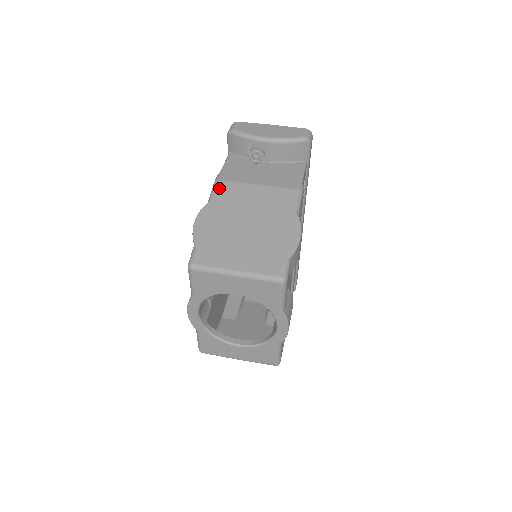
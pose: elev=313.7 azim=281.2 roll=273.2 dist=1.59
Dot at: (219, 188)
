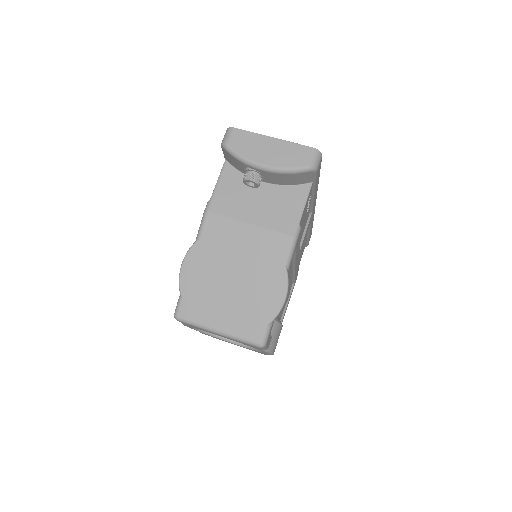
Dot at: (208, 224)
